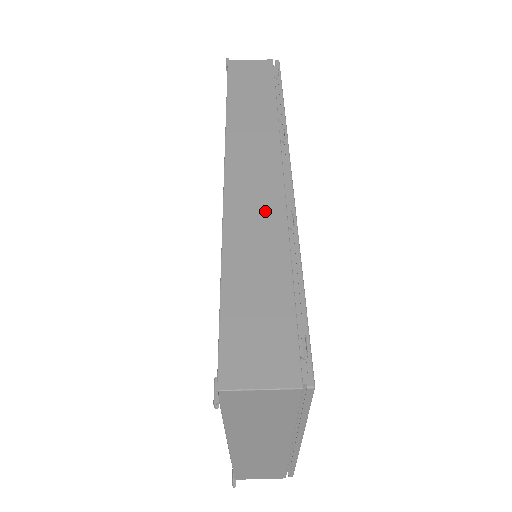
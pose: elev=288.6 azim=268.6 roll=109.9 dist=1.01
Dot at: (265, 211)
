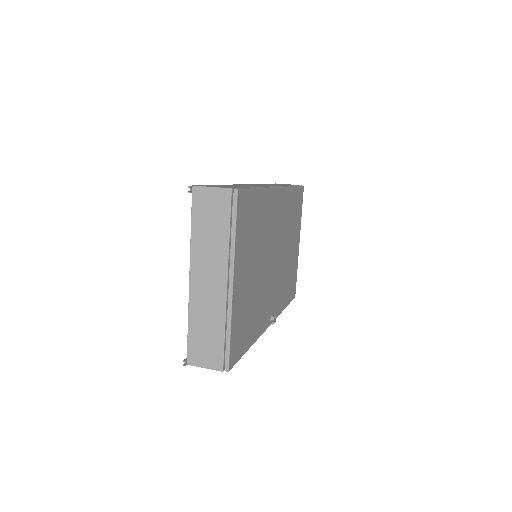
Dot at: occluded
